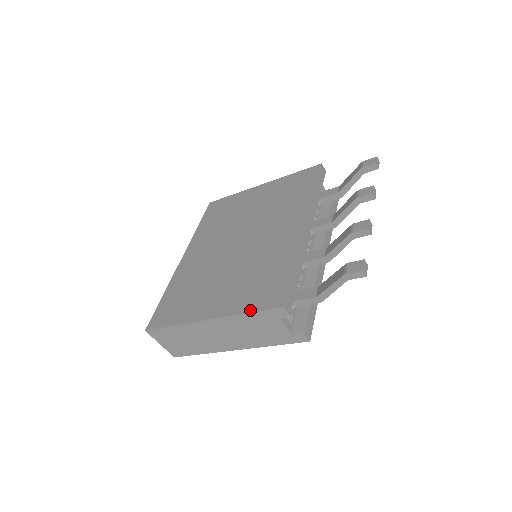
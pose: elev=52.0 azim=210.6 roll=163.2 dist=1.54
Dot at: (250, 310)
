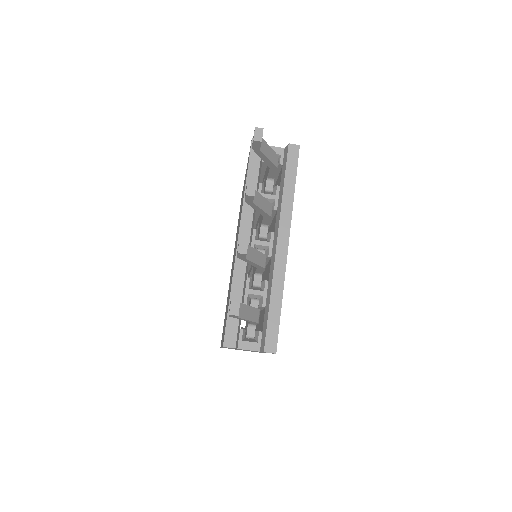
Dot at: (222, 344)
